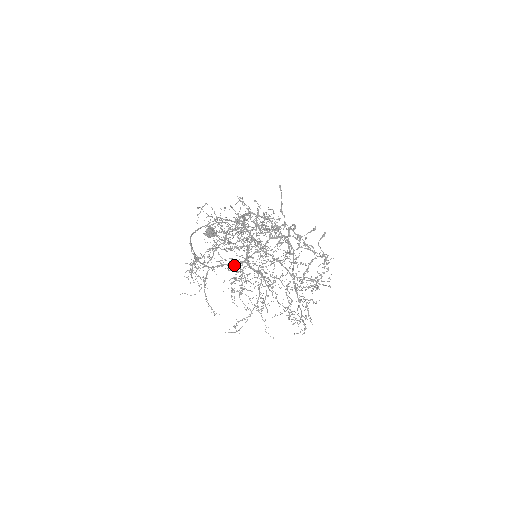
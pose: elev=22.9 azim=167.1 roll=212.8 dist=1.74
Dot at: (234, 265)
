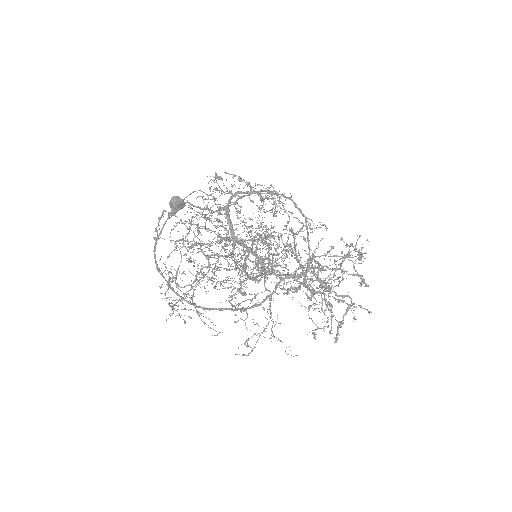
Dot at: (233, 310)
